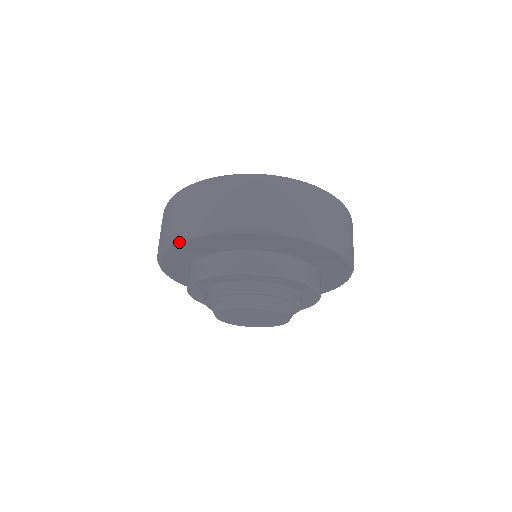
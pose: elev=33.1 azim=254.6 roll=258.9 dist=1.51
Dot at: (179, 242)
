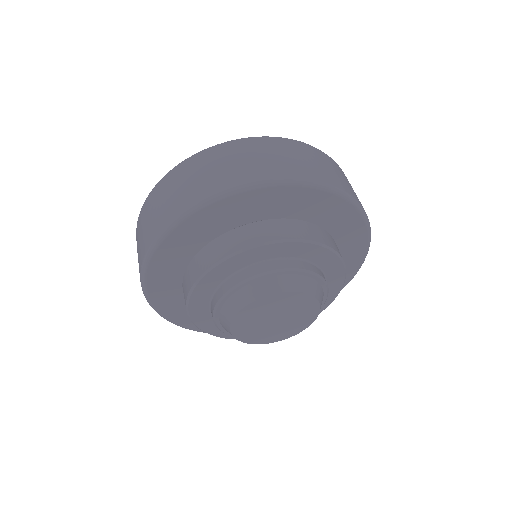
Dot at: (186, 217)
